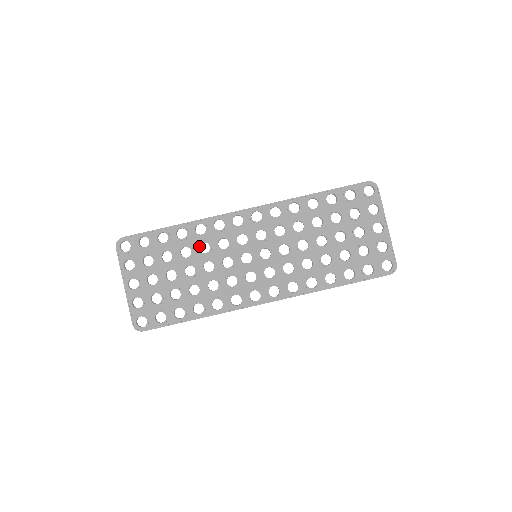
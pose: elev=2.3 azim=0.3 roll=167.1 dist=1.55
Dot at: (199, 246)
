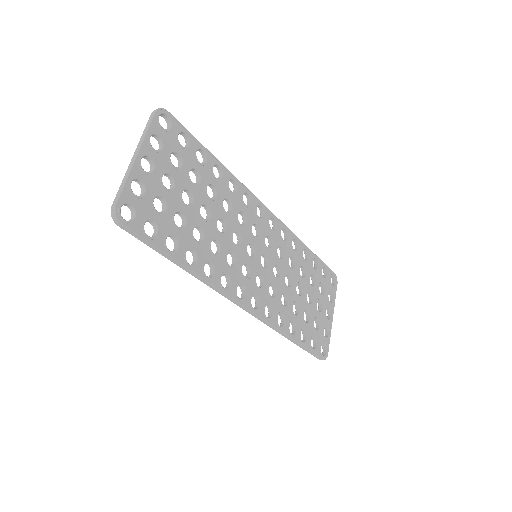
Dot at: (224, 199)
